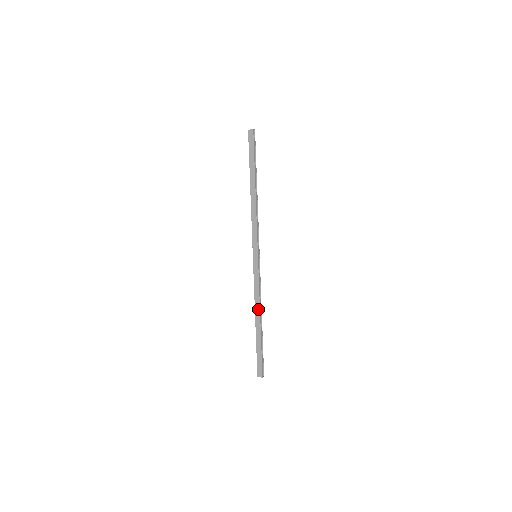
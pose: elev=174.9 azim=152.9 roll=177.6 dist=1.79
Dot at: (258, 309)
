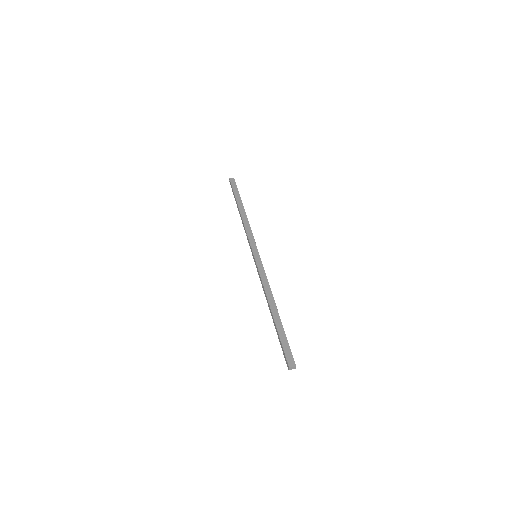
Dot at: (271, 297)
